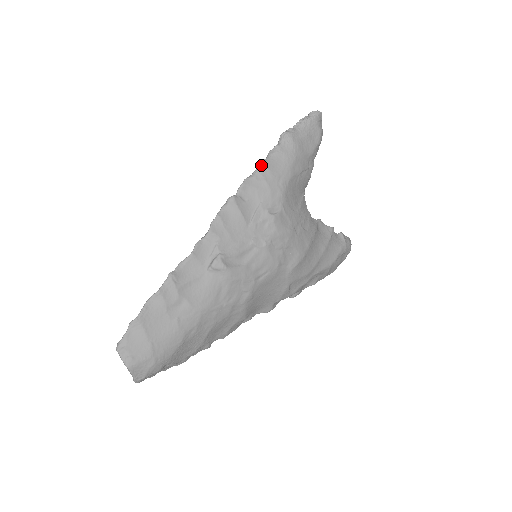
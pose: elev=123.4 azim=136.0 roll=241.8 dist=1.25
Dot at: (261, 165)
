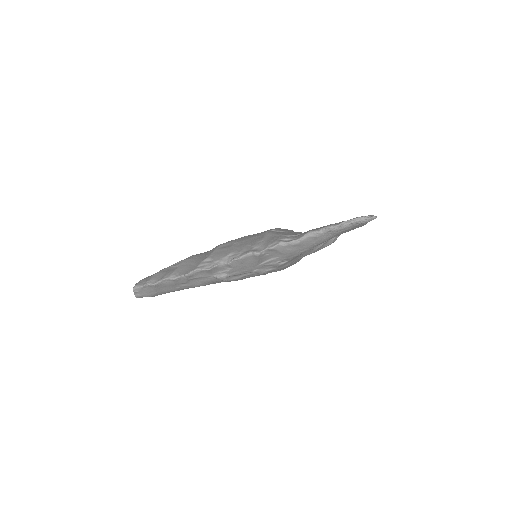
Dot at: (296, 241)
